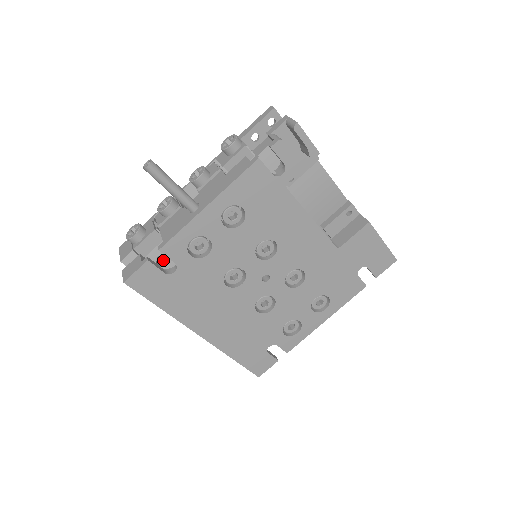
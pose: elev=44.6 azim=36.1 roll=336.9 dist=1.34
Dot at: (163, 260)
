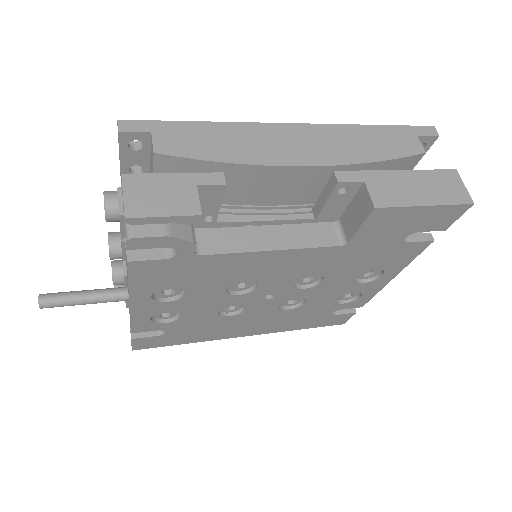
Dot at: occluded
